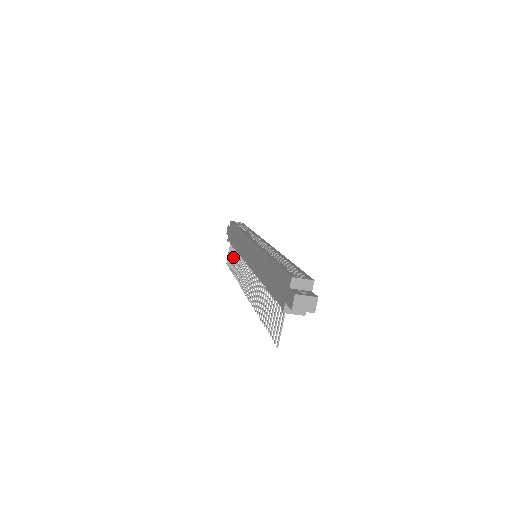
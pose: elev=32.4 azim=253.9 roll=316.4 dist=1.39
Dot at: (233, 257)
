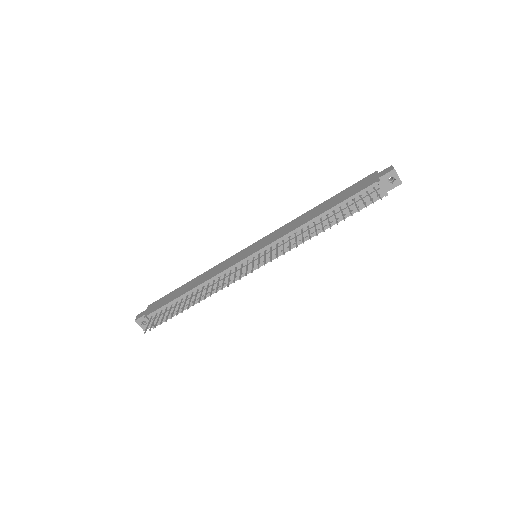
Dot at: (174, 309)
